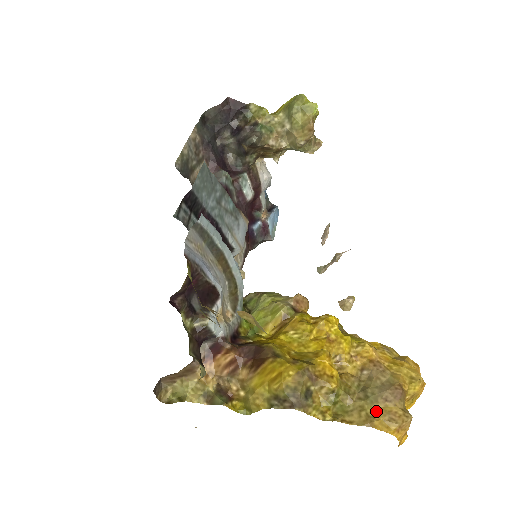
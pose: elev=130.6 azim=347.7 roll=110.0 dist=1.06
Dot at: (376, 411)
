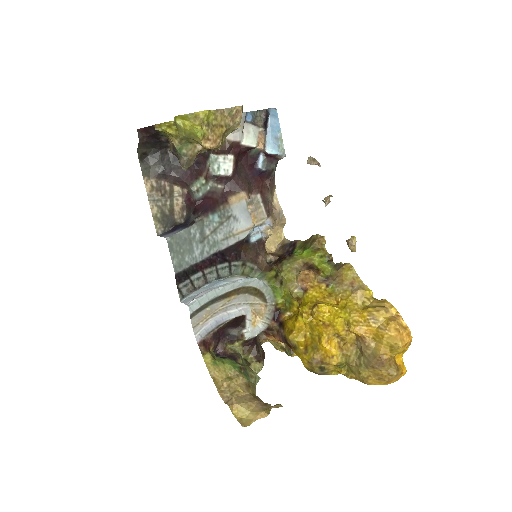
Dot at: (369, 374)
